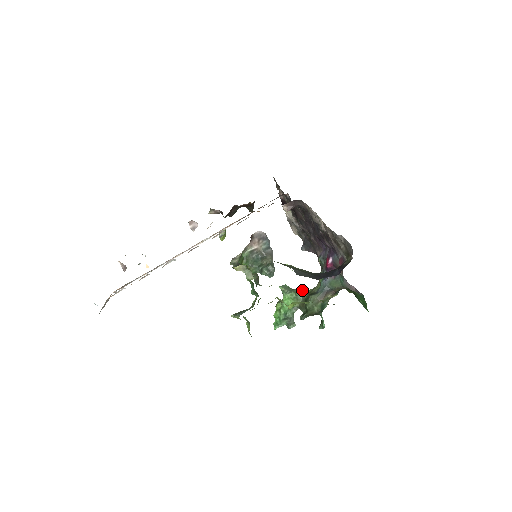
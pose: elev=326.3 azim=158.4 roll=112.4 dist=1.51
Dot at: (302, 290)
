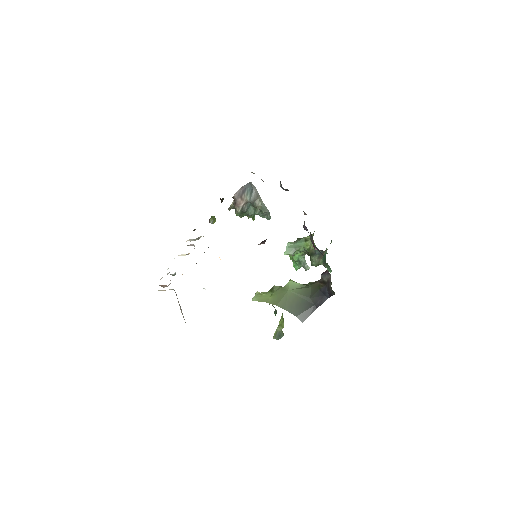
Dot at: (302, 243)
